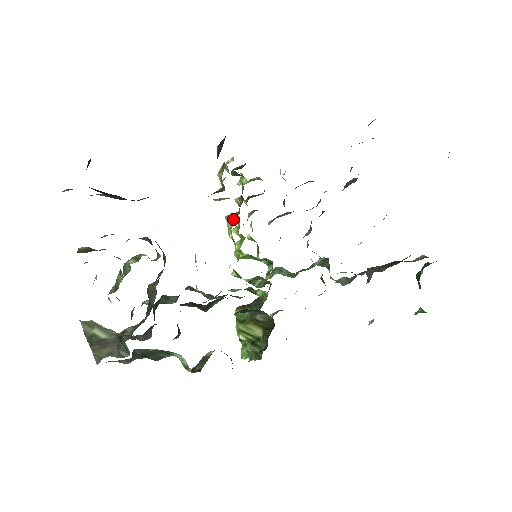
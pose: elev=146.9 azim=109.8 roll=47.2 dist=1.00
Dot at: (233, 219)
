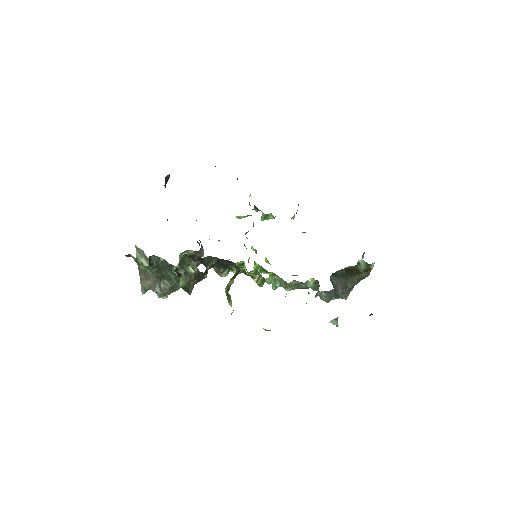
Dot at: (247, 232)
